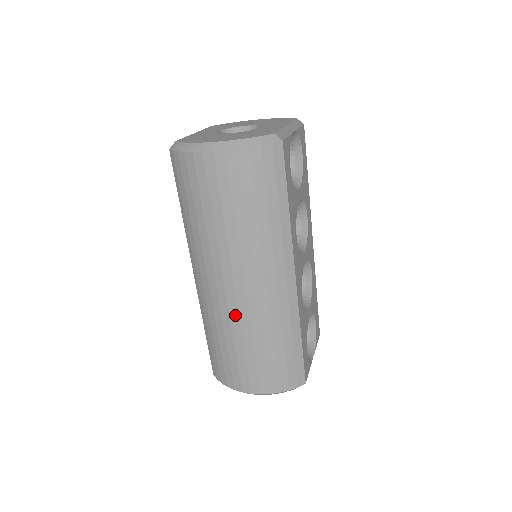
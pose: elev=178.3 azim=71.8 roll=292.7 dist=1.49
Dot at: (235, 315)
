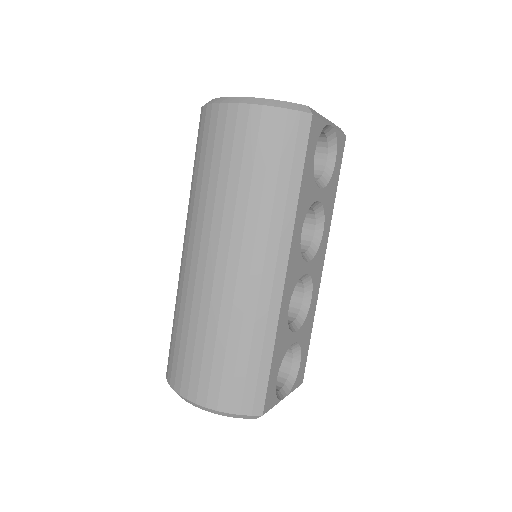
Dot at: (207, 295)
